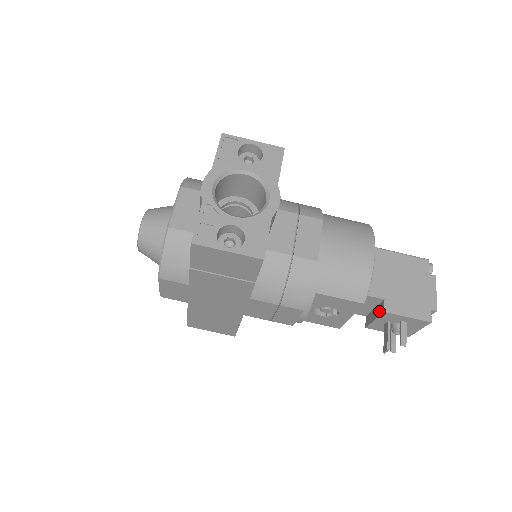
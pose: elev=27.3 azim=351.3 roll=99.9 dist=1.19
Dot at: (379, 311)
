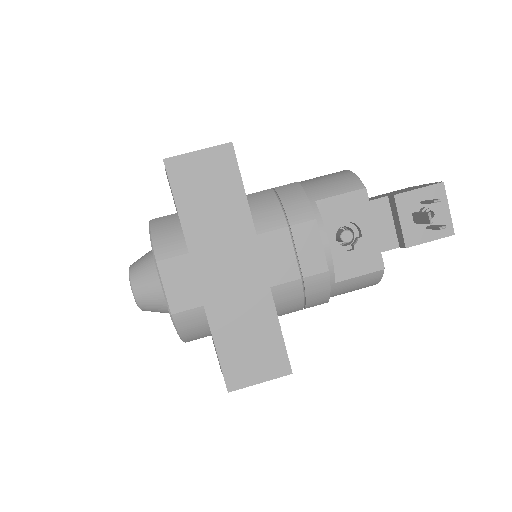
Dot at: (394, 208)
